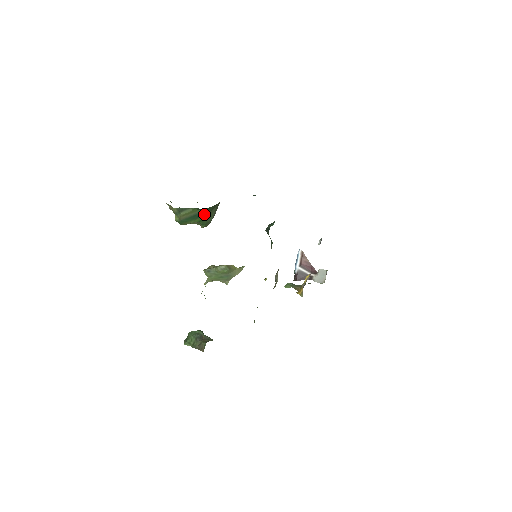
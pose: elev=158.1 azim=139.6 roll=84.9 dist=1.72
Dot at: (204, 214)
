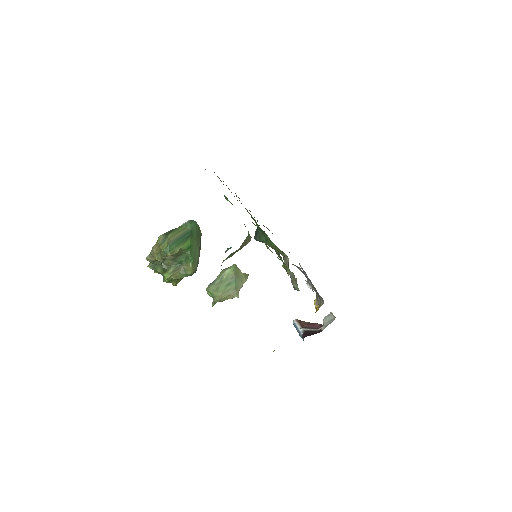
Dot at: (191, 237)
